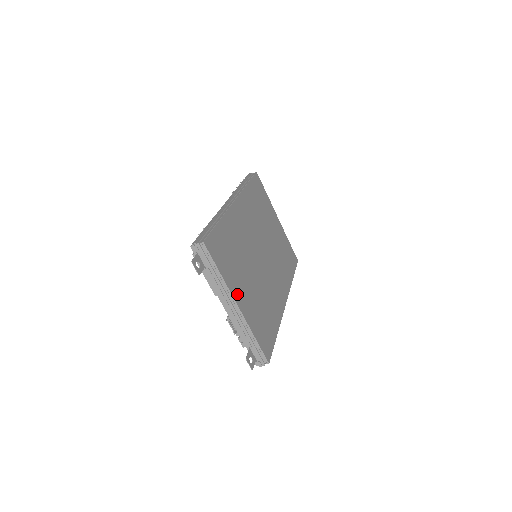
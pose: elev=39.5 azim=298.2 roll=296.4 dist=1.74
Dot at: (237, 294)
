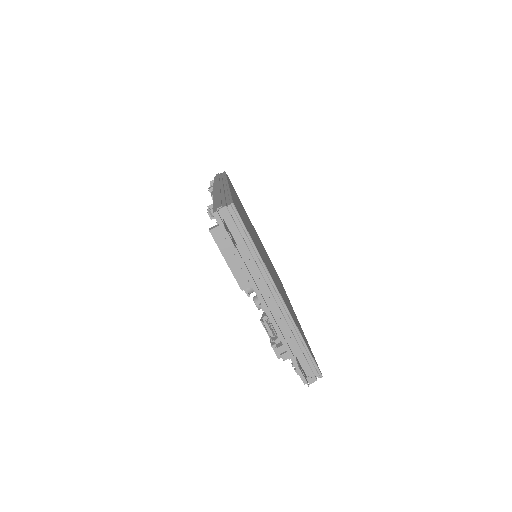
Dot at: (274, 281)
